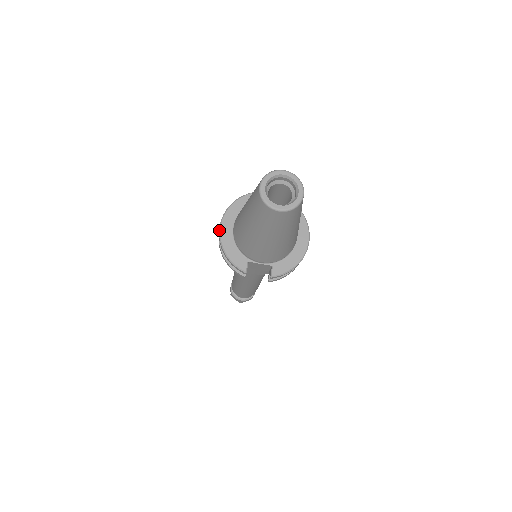
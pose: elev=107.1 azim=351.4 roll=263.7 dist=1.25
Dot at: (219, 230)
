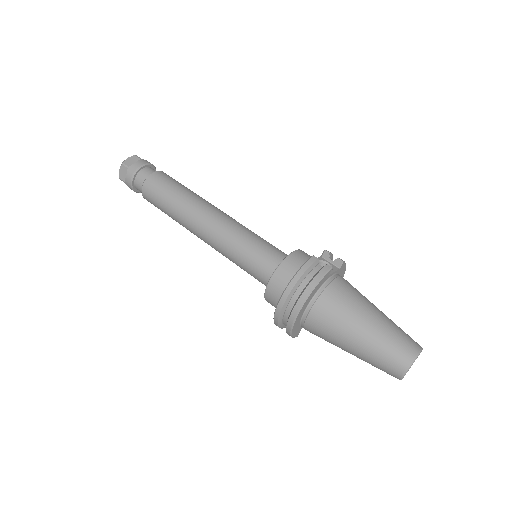
Dot at: (295, 320)
